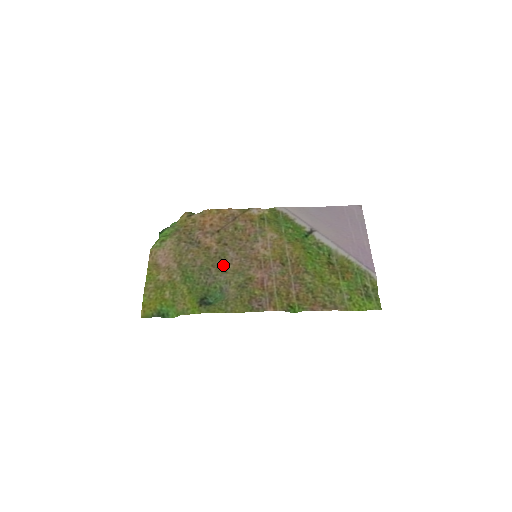
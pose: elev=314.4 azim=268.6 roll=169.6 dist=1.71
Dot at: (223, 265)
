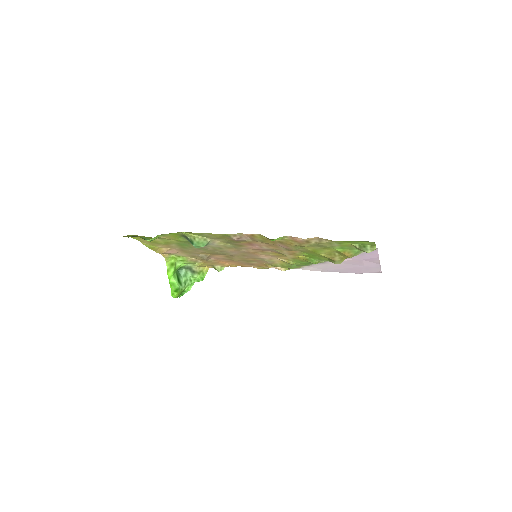
Dot at: (221, 250)
